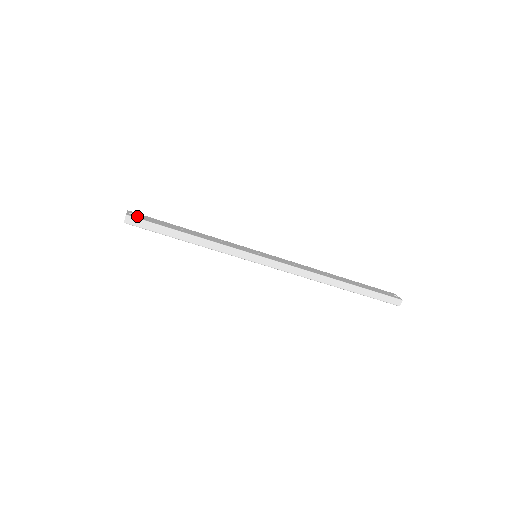
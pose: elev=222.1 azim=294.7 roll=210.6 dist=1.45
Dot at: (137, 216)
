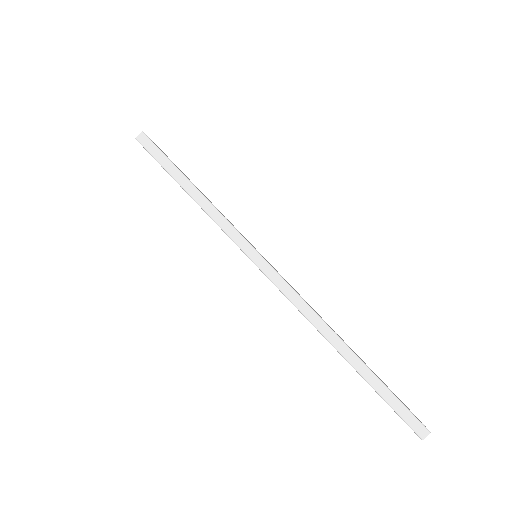
Dot at: occluded
